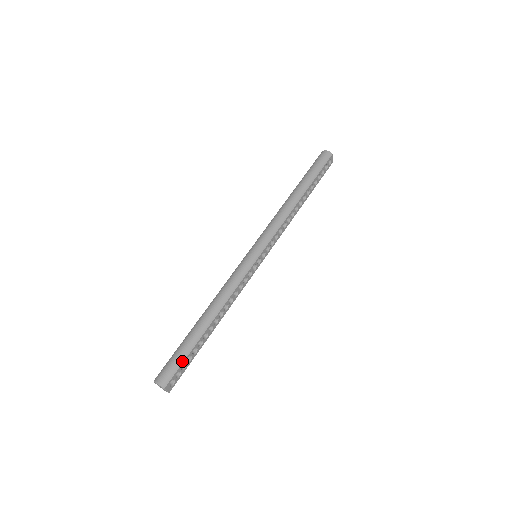
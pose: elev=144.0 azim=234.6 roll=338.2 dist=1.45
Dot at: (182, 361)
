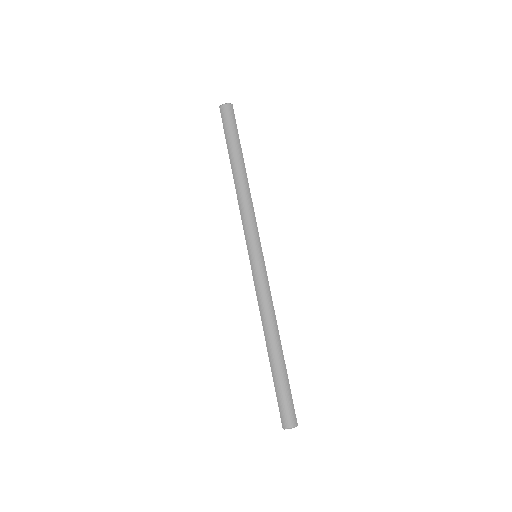
Dot at: (290, 394)
